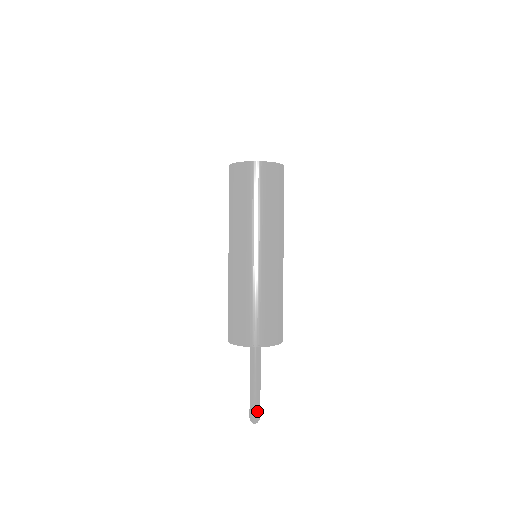
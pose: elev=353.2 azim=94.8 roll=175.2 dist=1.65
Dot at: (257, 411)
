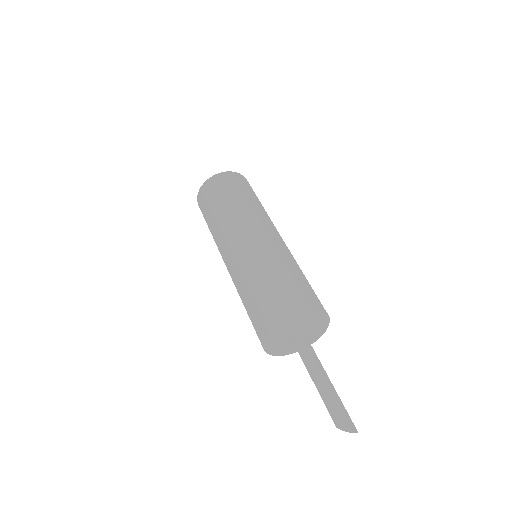
Dot at: occluded
